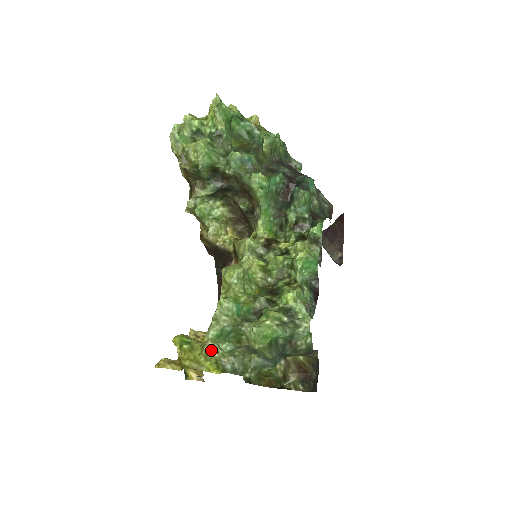
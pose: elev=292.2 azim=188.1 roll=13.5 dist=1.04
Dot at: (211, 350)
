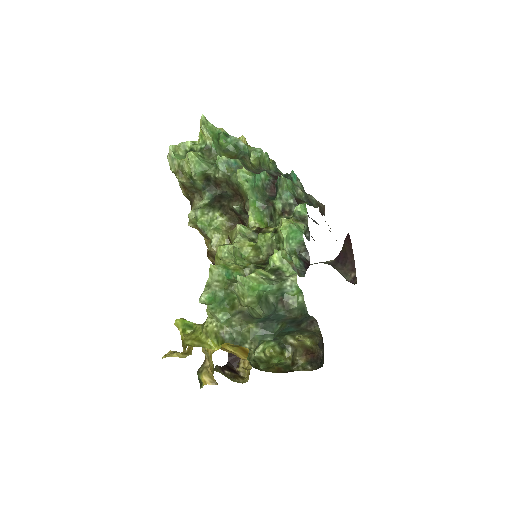
Dot at: (210, 326)
